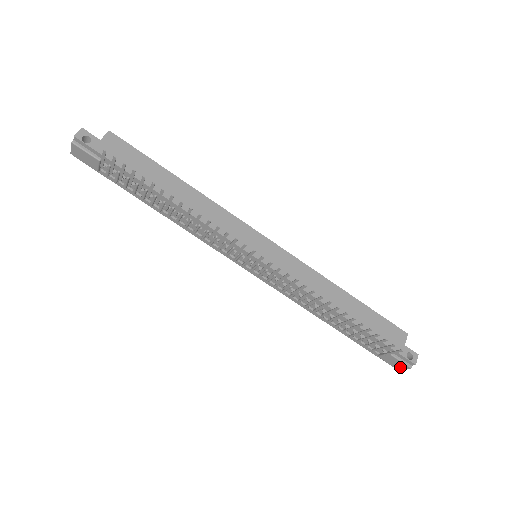
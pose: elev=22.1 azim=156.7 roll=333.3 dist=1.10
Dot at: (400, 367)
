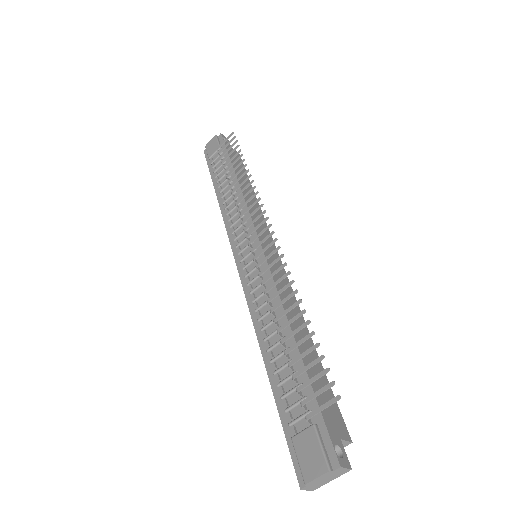
Dot at: (312, 469)
